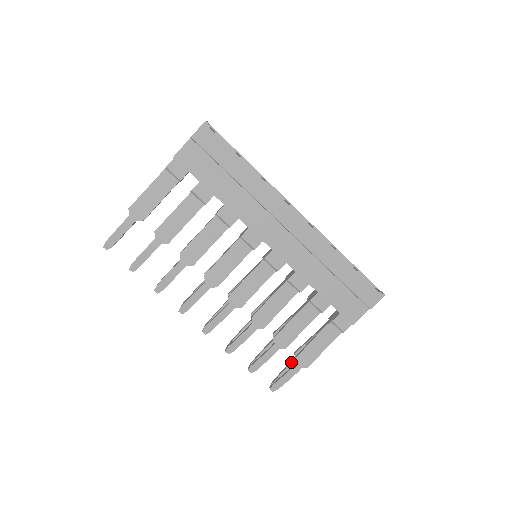
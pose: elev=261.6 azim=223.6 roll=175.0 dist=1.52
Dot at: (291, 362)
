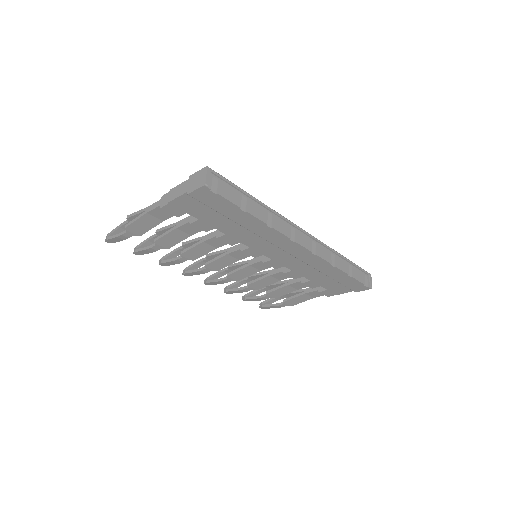
Dot at: occluded
